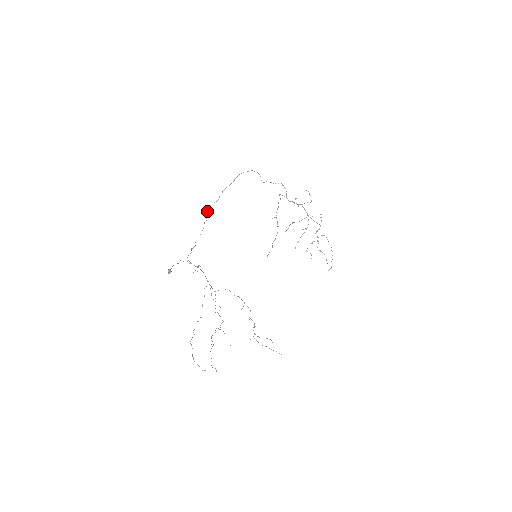
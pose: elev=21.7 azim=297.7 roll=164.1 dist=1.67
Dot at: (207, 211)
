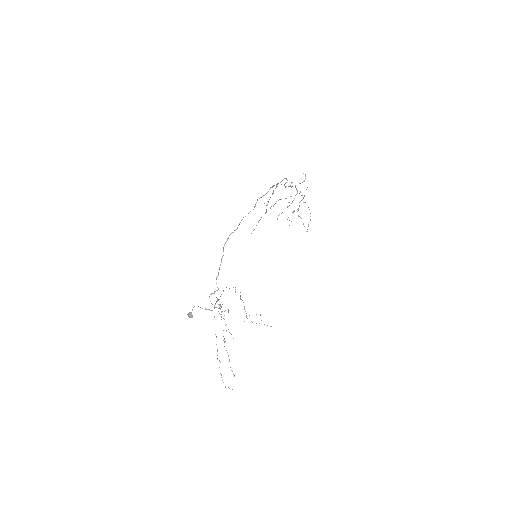
Dot at: (224, 245)
